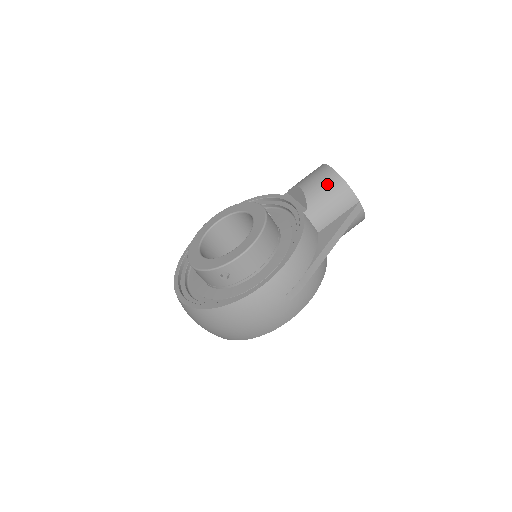
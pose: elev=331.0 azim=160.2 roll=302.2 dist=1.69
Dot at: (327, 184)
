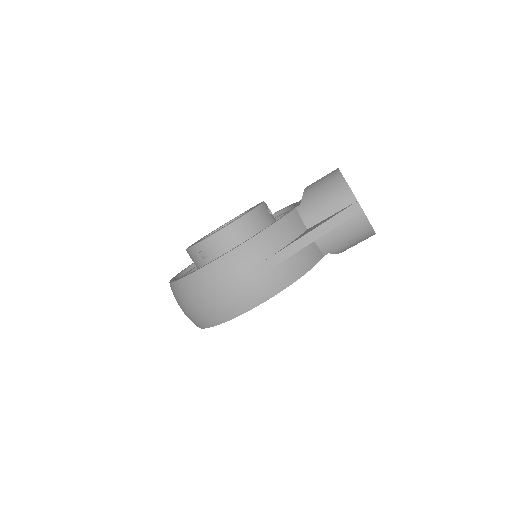
Dot at: (327, 182)
